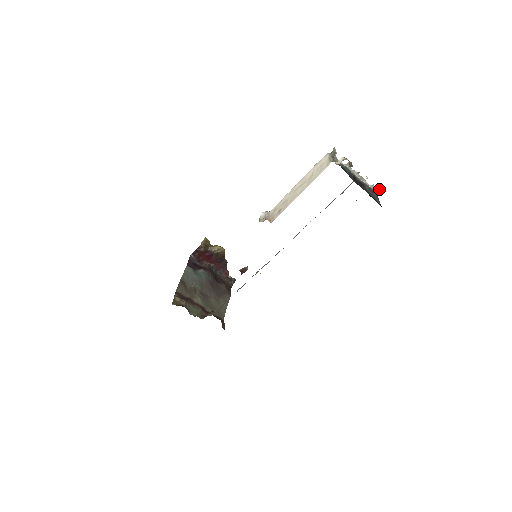
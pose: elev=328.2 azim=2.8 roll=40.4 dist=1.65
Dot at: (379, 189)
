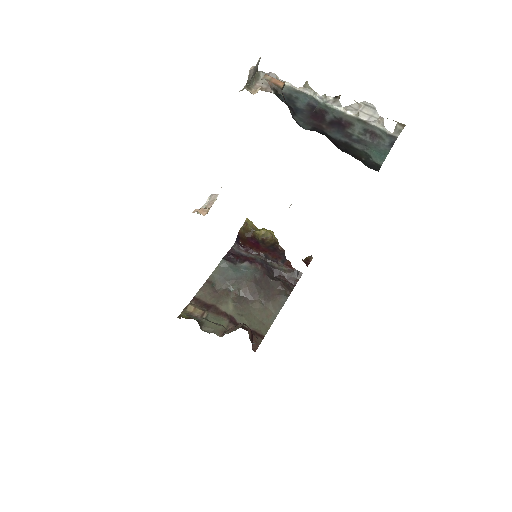
Dot at: (398, 125)
